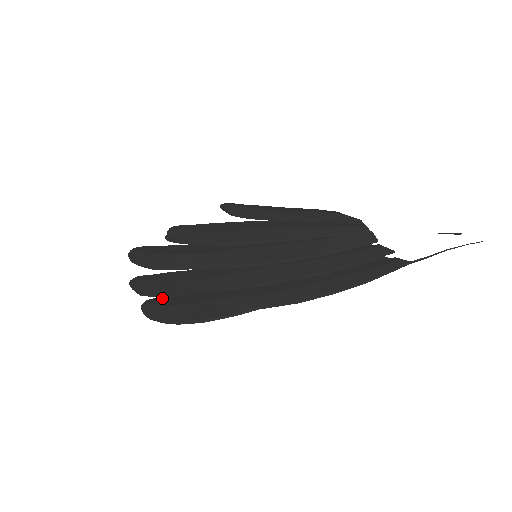
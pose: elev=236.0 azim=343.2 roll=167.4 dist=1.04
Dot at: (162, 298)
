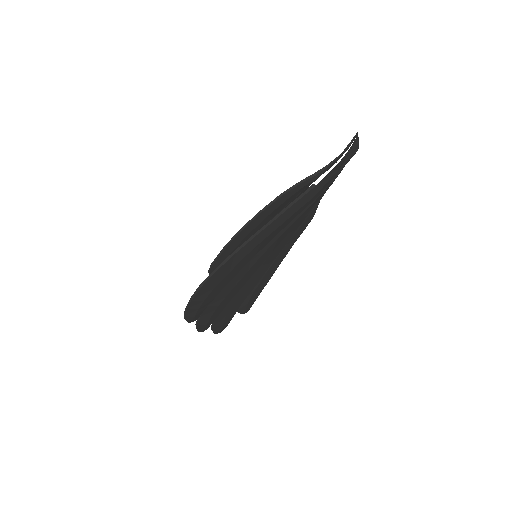
Dot at: occluded
